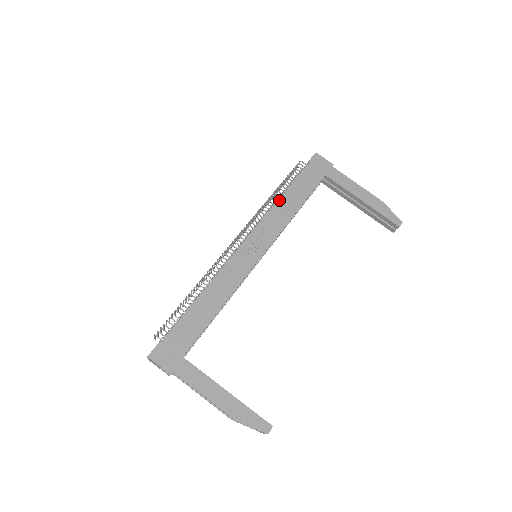
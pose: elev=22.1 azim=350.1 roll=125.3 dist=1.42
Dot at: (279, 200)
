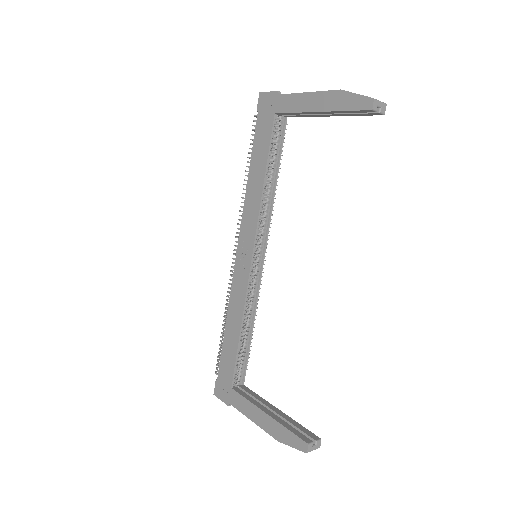
Dot at: (247, 183)
